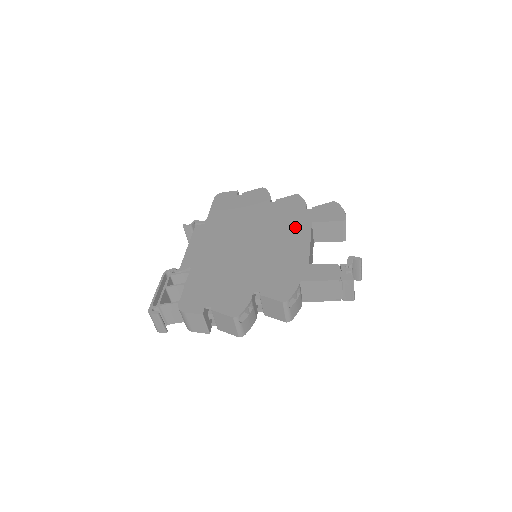
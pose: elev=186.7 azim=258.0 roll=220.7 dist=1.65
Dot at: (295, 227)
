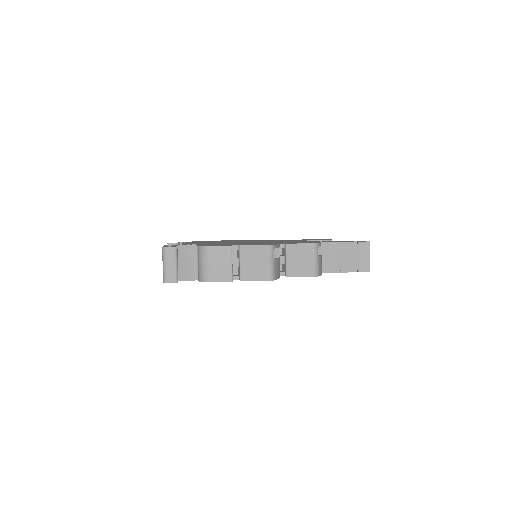
Dot at: (289, 240)
